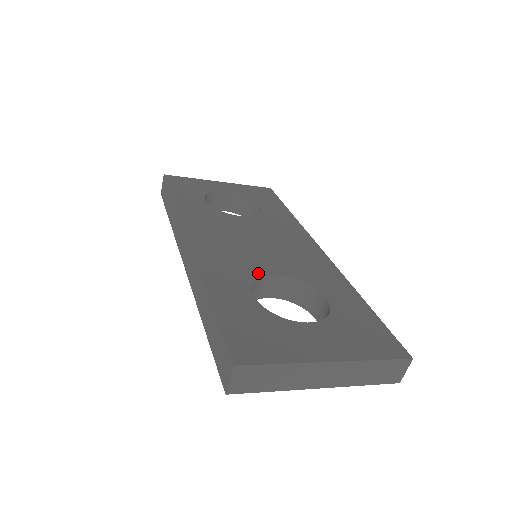
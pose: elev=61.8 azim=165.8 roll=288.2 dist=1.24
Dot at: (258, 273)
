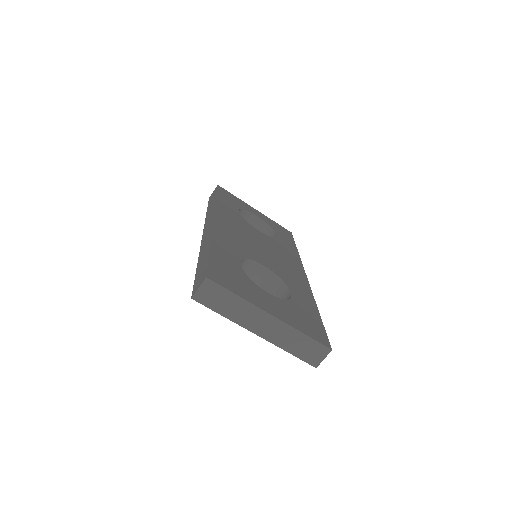
Dot at: (251, 257)
